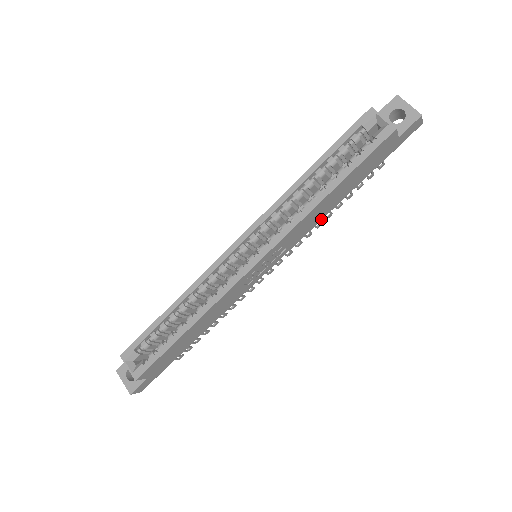
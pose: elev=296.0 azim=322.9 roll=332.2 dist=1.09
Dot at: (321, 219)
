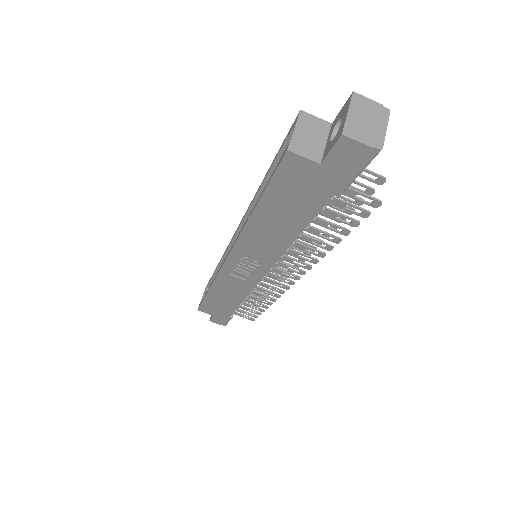
Dot at: (289, 244)
